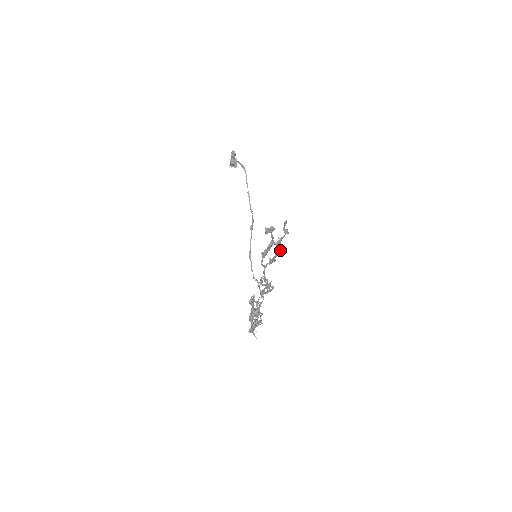
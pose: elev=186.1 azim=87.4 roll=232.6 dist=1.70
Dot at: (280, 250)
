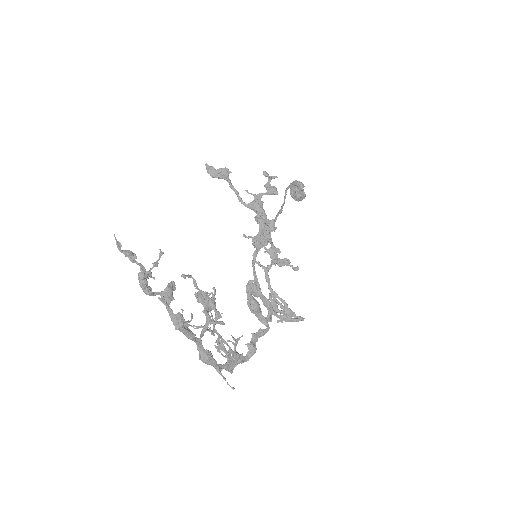
Dot at: (267, 222)
